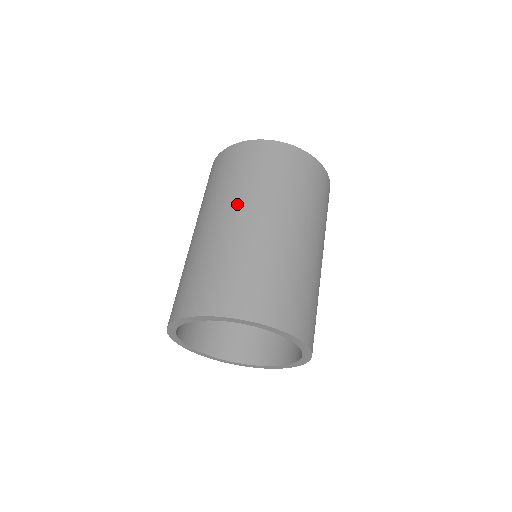
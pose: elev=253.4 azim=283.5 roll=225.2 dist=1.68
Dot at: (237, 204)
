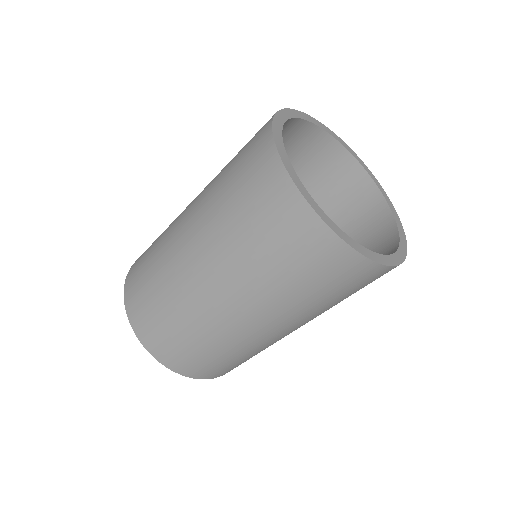
Dot at: (230, 283)
